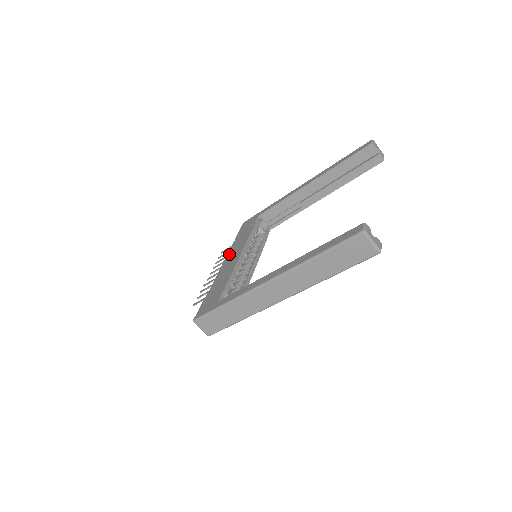
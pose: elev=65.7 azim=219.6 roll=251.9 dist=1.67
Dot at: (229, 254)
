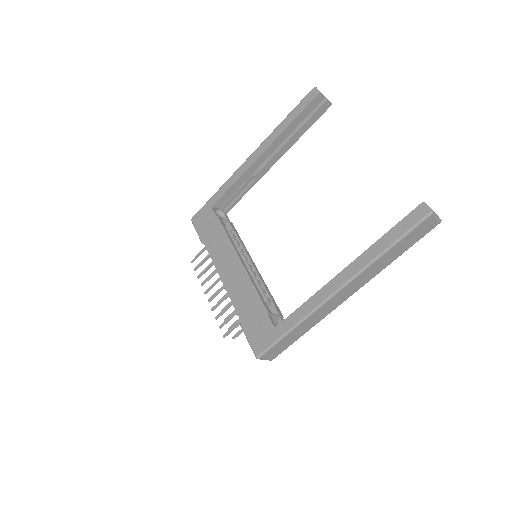
Dot at: (218, 265)
